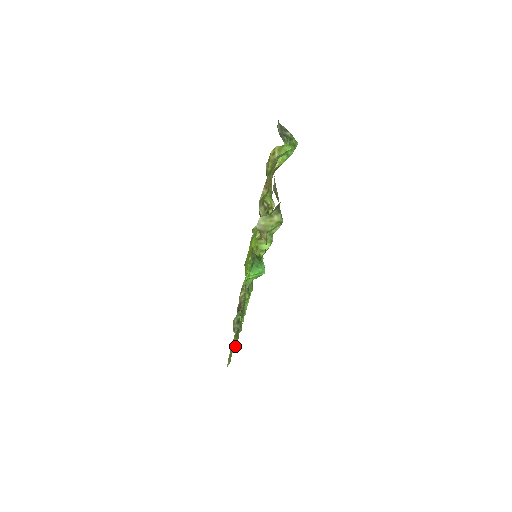
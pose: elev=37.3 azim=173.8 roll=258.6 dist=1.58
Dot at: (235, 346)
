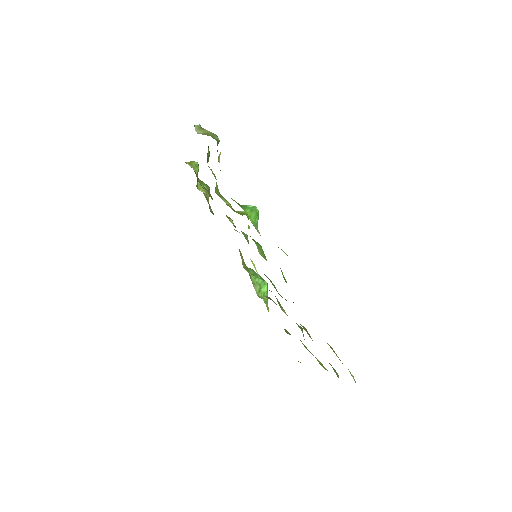
Dot at: (336, 355)
